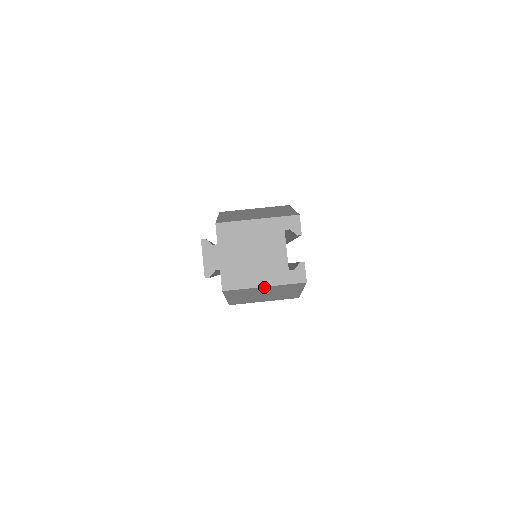
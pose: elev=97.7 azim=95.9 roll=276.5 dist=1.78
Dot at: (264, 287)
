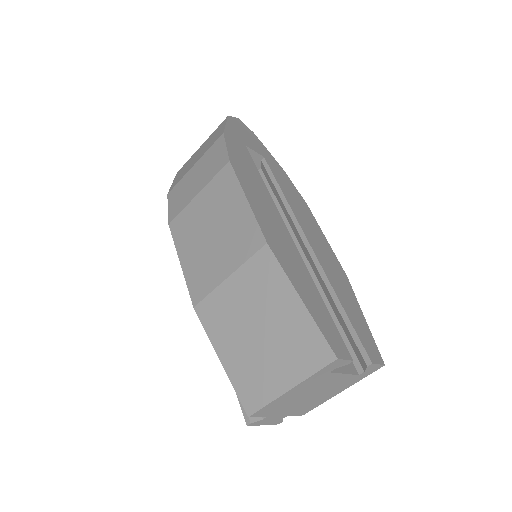
Dot at: occluded
